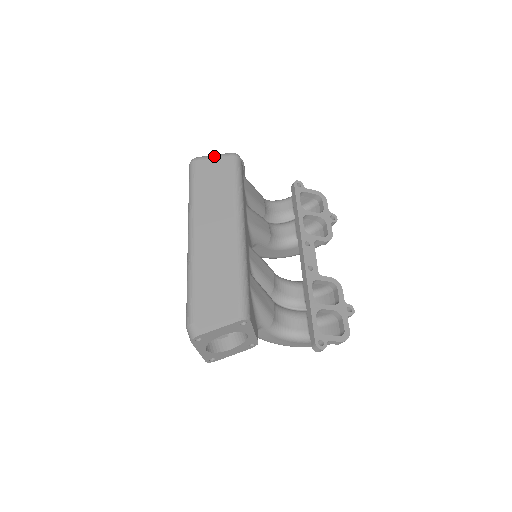
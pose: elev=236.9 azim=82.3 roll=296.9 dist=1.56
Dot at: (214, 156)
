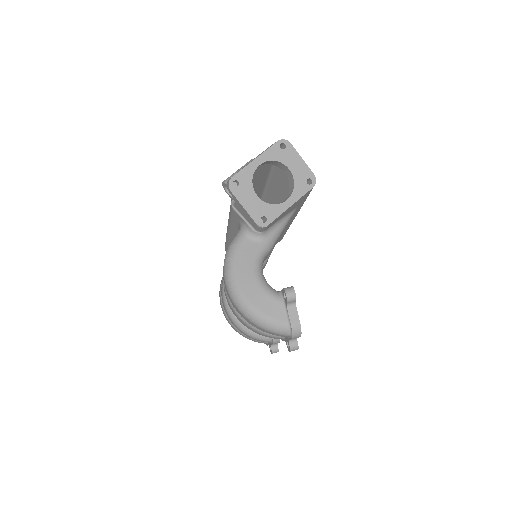
Dot at: occluded
